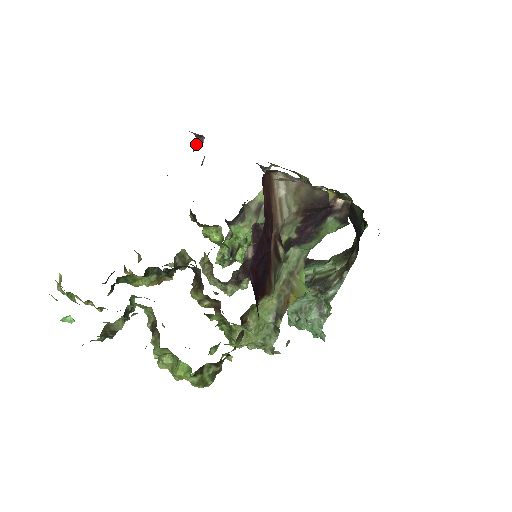
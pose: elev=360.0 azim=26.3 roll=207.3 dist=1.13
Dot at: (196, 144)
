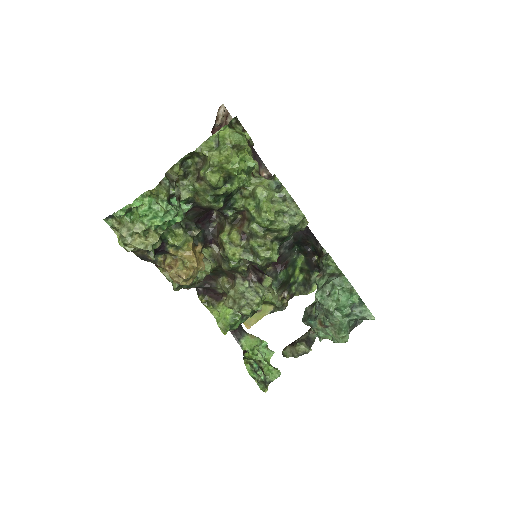
Dot at: occluded
